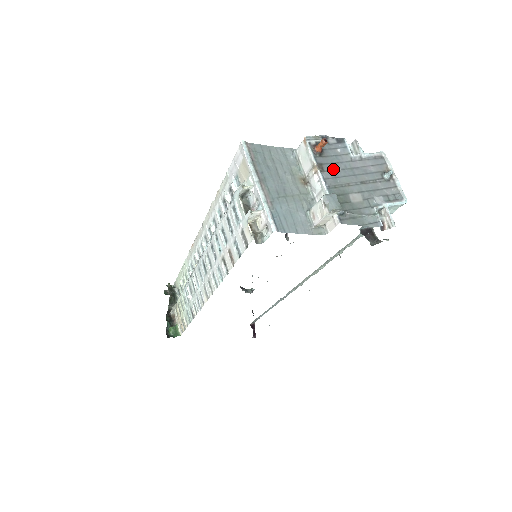
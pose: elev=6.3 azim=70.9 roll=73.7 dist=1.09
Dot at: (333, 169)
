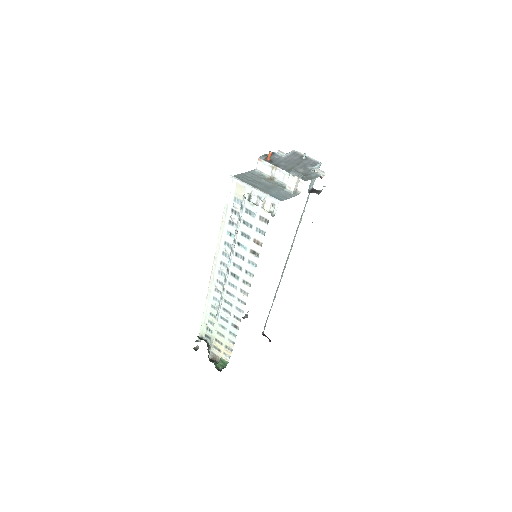
Dot at: (281, 164)
